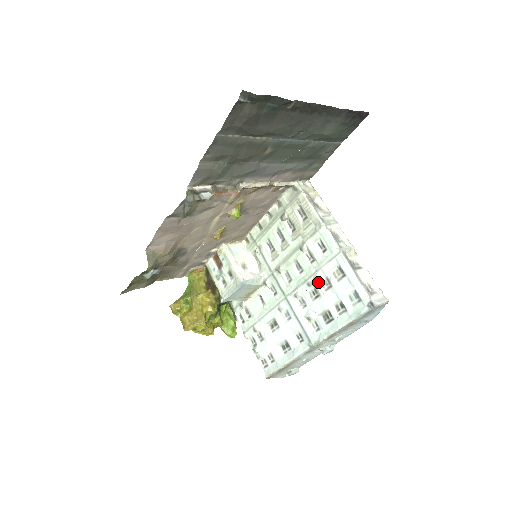
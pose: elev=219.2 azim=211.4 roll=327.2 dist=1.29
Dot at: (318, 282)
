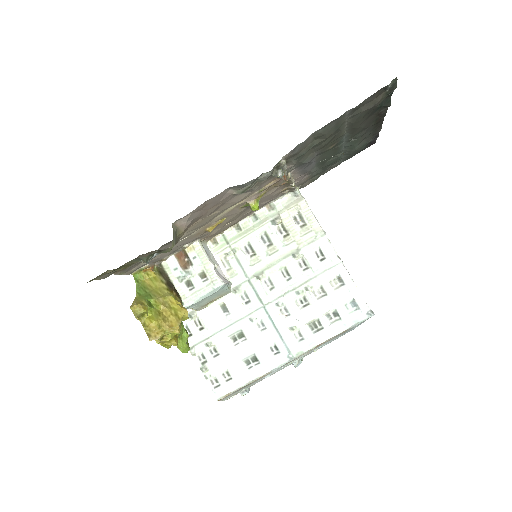
Dot at: (310, 290)
